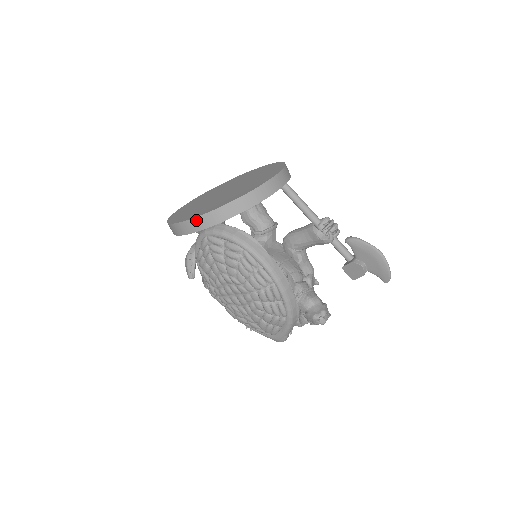
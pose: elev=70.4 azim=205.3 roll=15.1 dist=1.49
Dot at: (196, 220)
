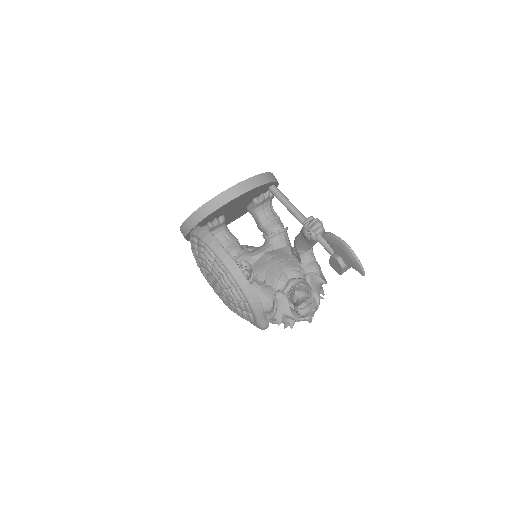
Dot at: (184, 225)
